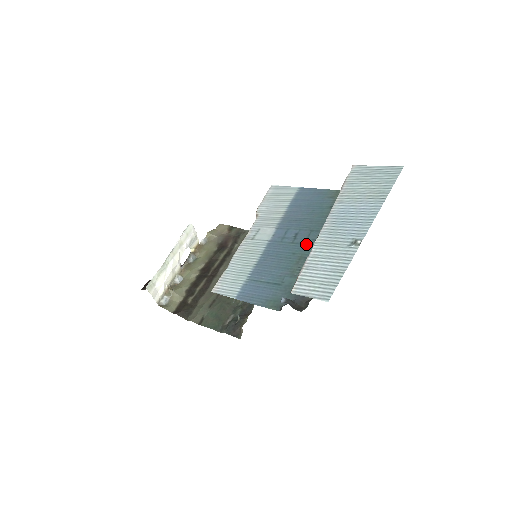
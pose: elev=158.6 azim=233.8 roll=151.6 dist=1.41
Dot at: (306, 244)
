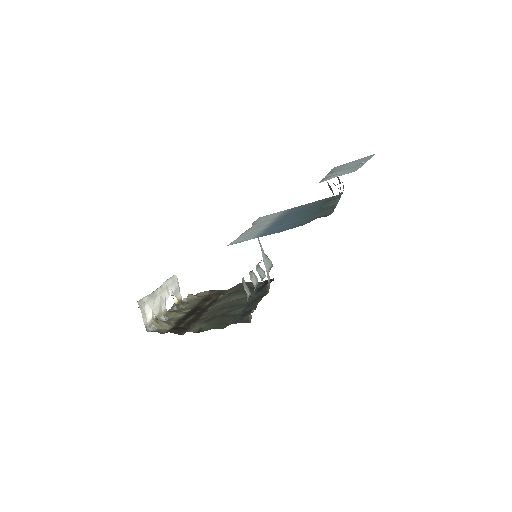
Dot at: (309, 211)
